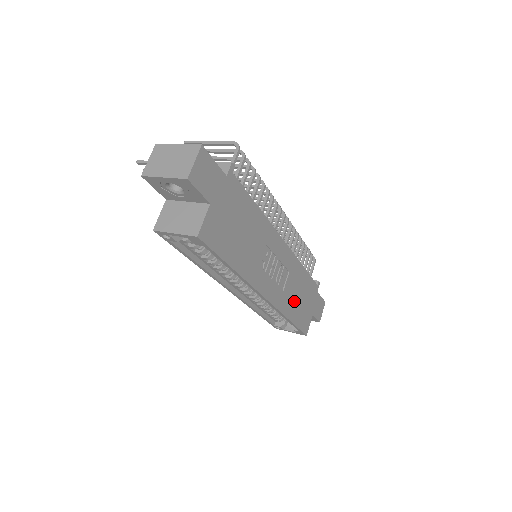
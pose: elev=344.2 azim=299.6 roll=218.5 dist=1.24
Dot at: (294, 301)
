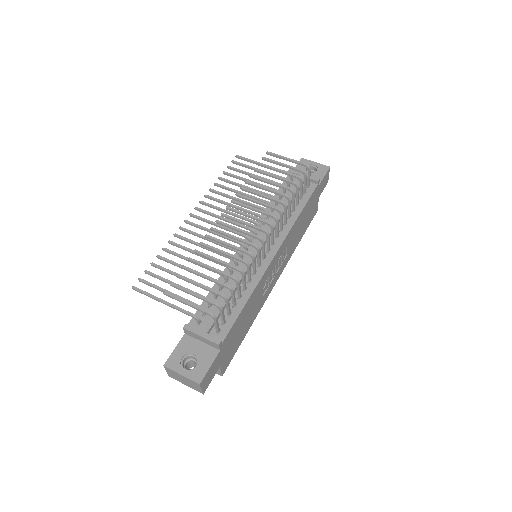
Dot at: (298, 235)
